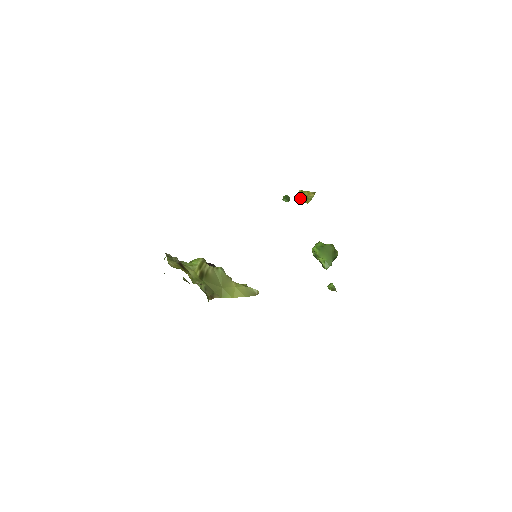
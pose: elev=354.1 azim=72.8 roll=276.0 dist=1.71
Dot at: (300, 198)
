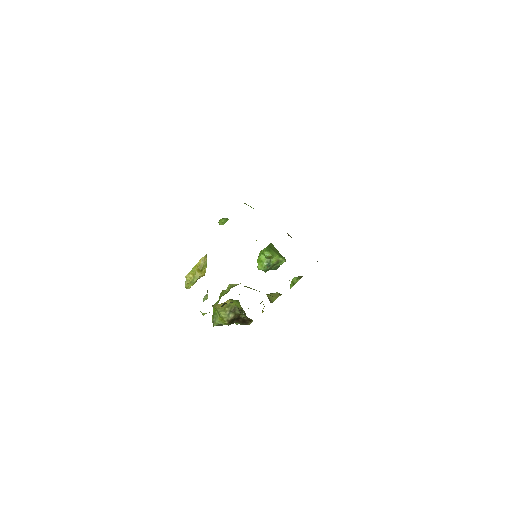
Dot at: (195, 276)
